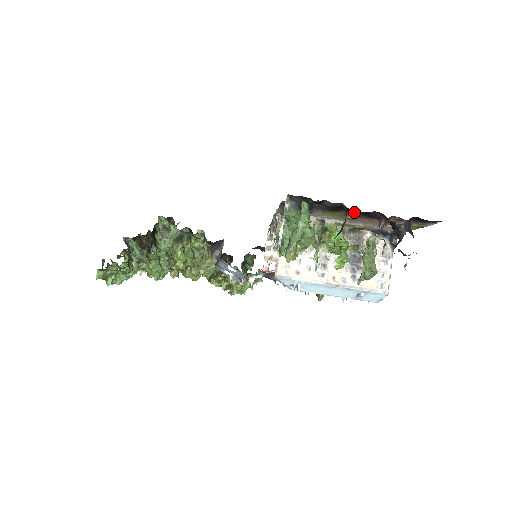
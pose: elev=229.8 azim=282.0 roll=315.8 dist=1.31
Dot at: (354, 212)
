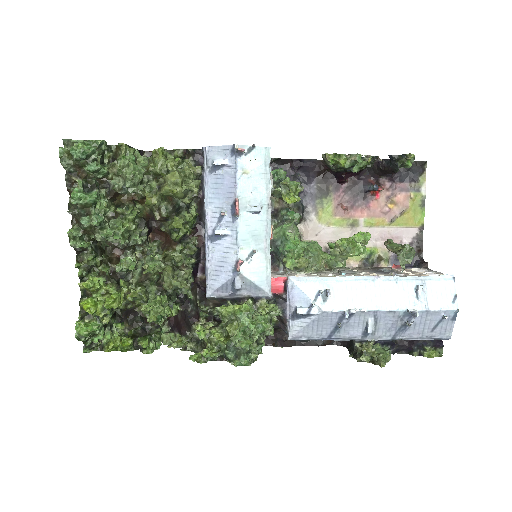
Dot at: (342, 189)
